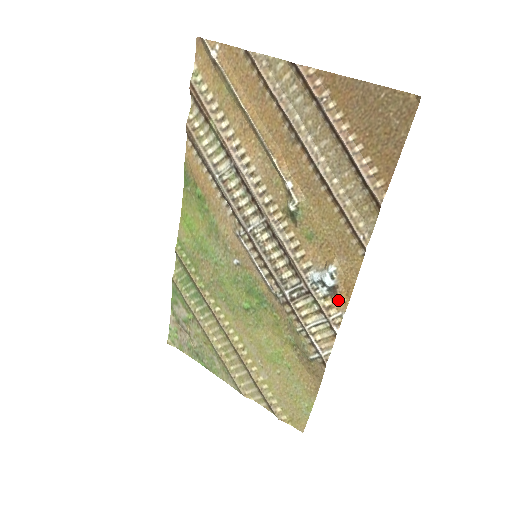
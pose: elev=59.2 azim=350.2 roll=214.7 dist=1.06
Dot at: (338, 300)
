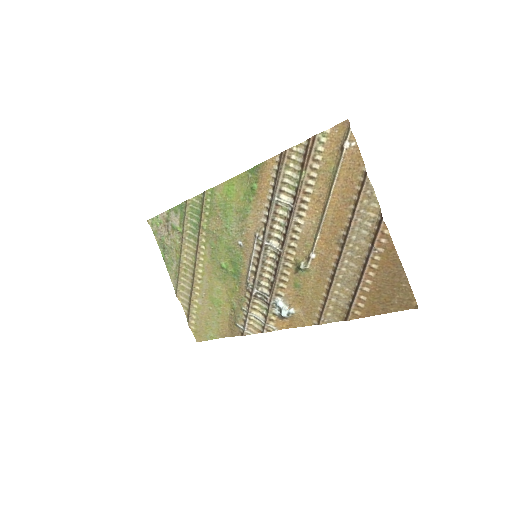
Dot at: (280, 322)
